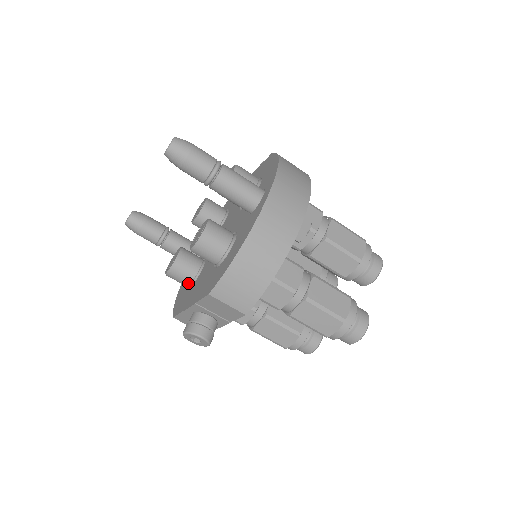
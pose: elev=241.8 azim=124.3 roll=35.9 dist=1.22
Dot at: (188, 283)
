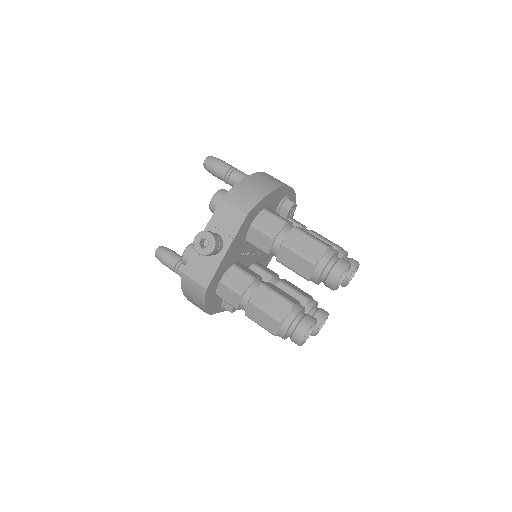
Dot at: occluded
